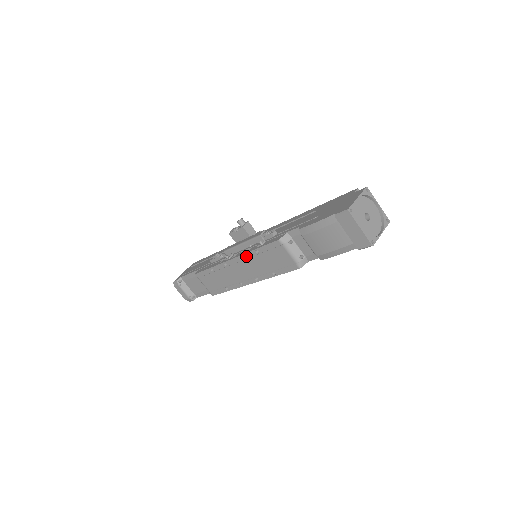
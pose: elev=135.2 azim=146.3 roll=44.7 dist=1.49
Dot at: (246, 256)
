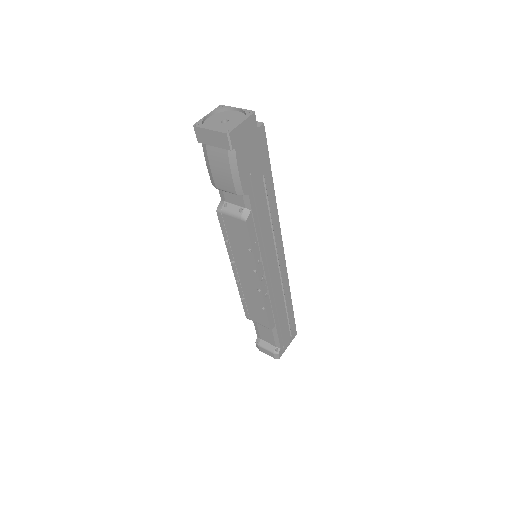
Dot at: (230, 255)
